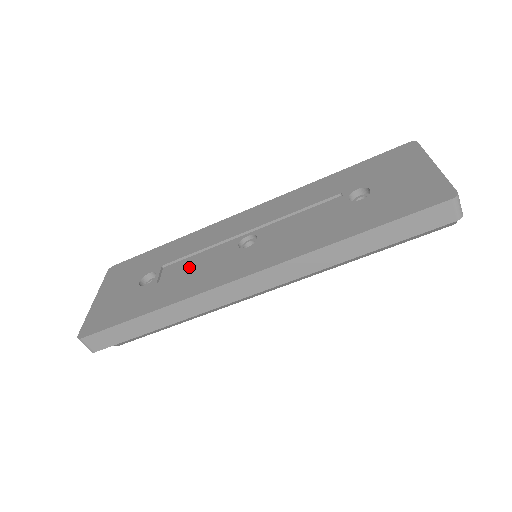
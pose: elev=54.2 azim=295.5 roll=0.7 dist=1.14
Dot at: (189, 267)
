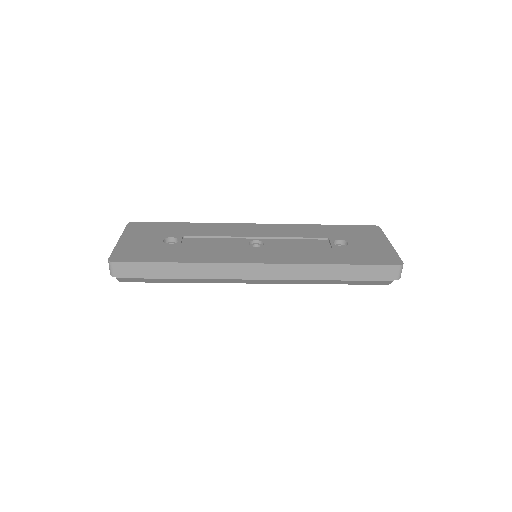
Dot at: (208, 244)
